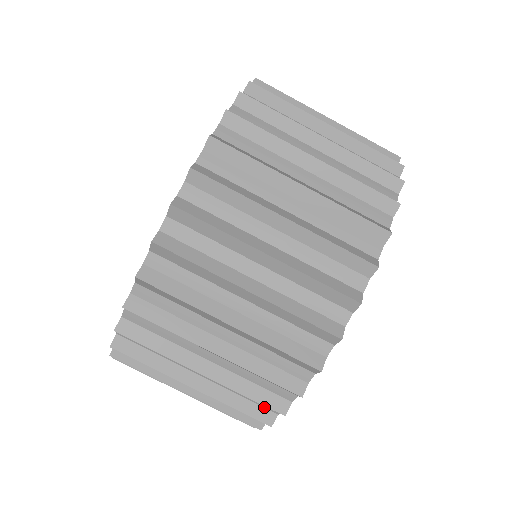
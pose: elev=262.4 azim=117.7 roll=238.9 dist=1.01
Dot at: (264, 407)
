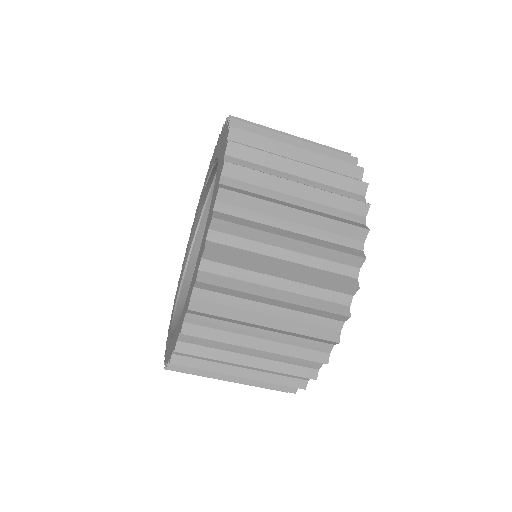
Dot at: occluded
